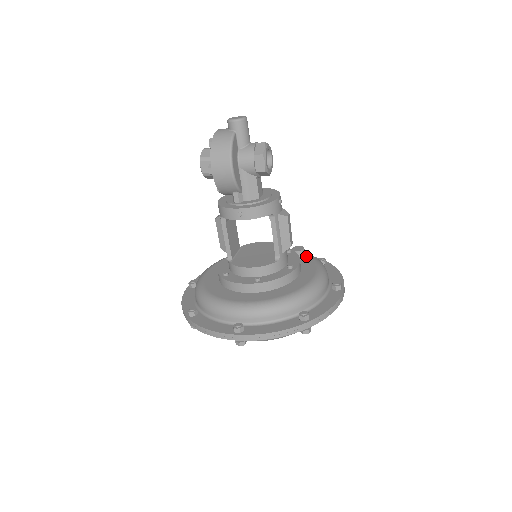
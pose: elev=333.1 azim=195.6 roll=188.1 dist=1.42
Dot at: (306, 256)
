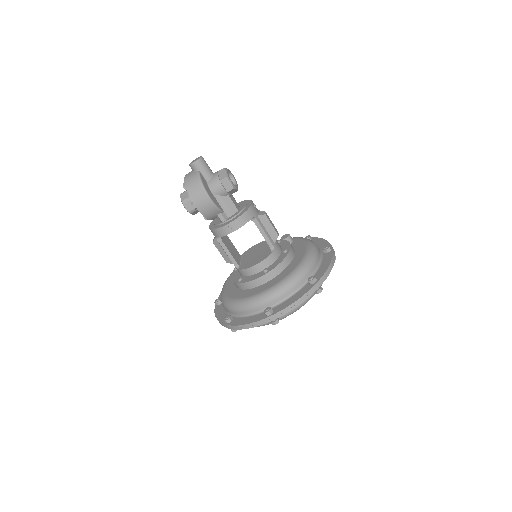
Dot at: (294, 240)
